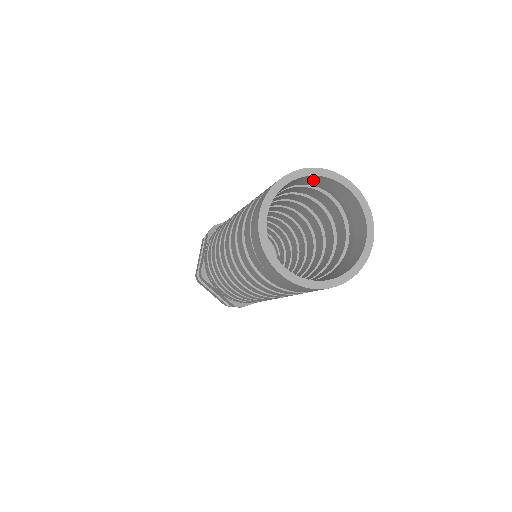
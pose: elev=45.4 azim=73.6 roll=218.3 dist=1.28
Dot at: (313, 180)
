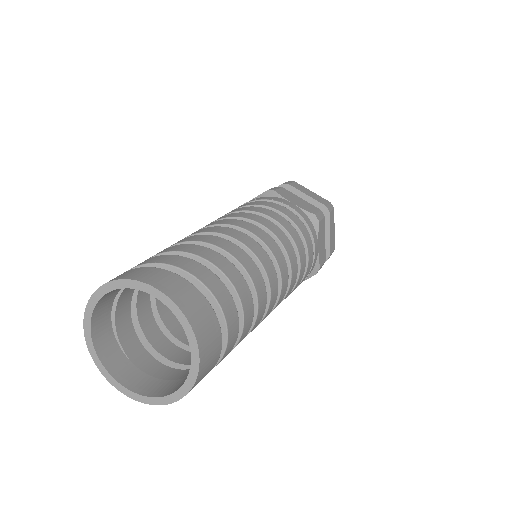
Dot at: occluded
